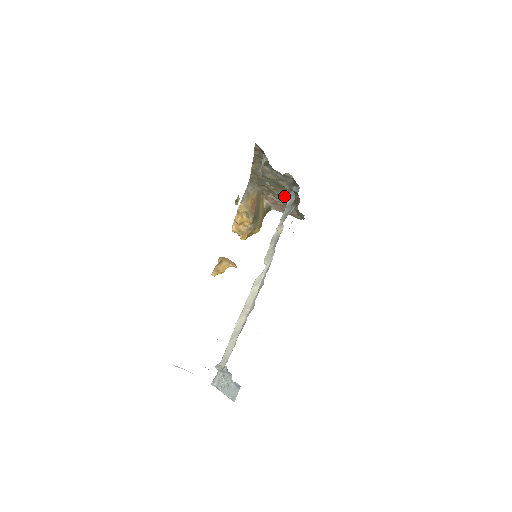
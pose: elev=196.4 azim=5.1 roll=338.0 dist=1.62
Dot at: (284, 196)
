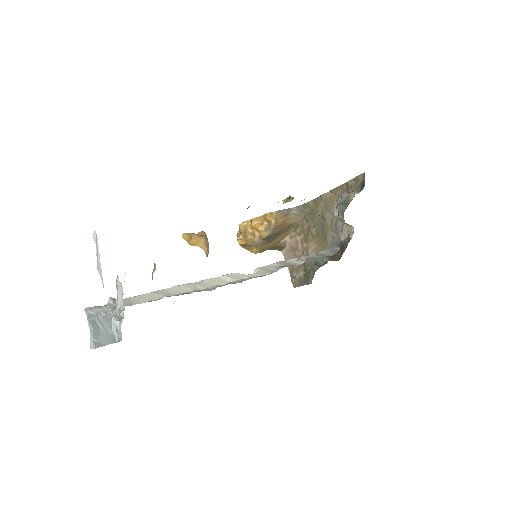
Dot at: (313, 249)
